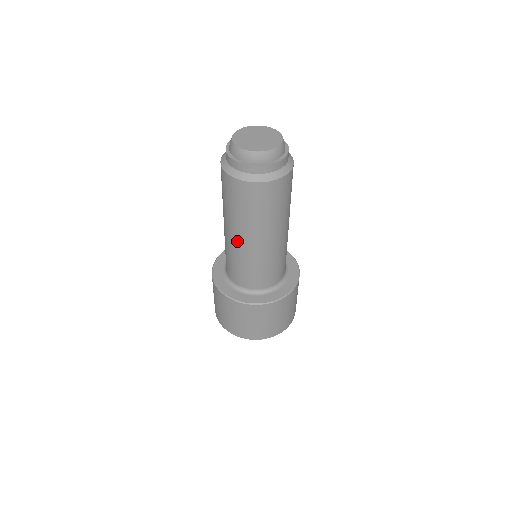
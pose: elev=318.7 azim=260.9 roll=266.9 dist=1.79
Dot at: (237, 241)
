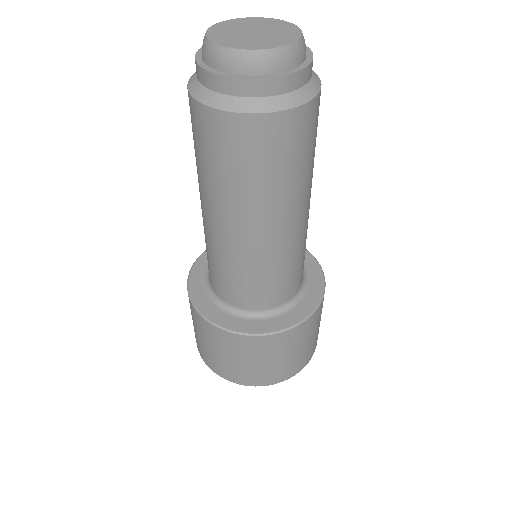
Dot at: (209, 221)
